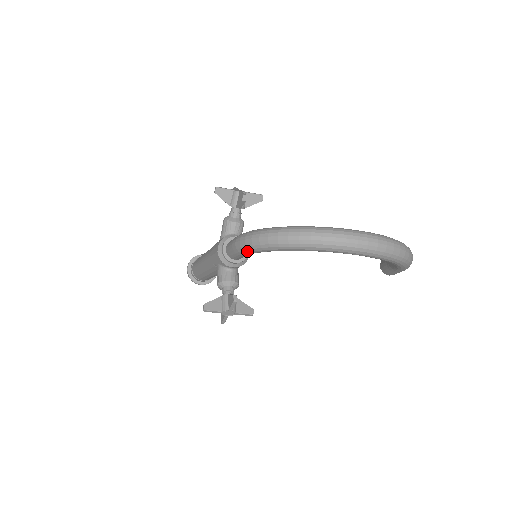
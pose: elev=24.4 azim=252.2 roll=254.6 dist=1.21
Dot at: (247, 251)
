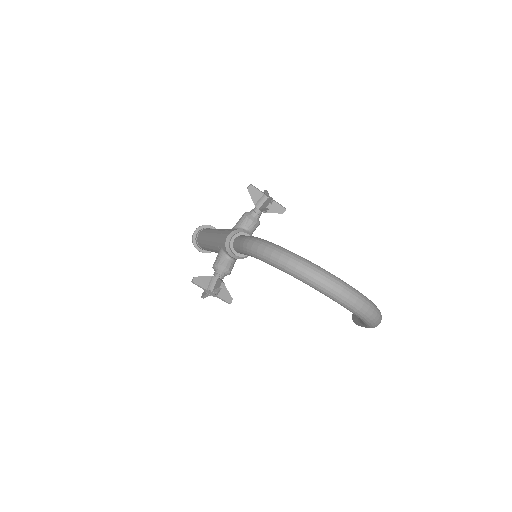
Dot at: (250, 253)
